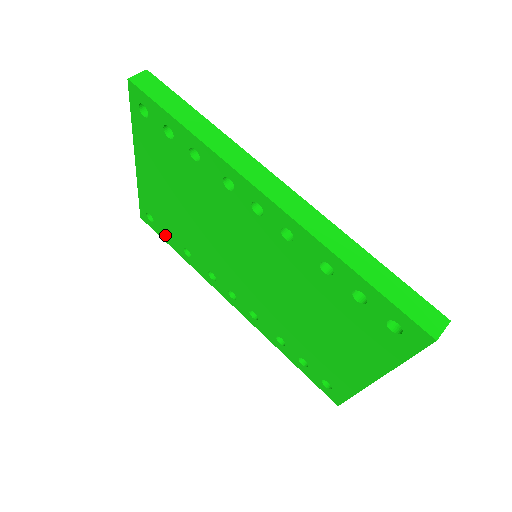
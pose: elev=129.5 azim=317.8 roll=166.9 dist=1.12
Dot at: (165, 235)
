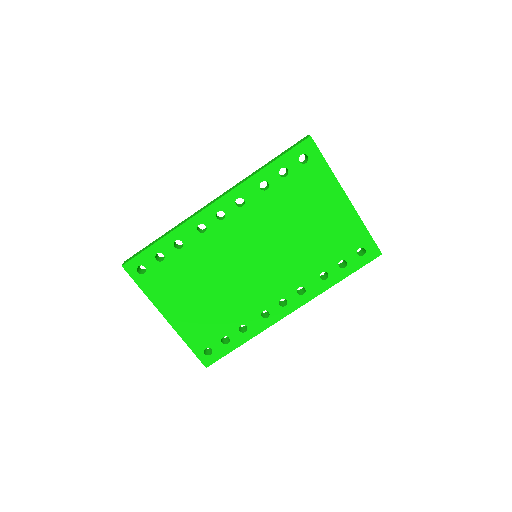
Dot at: (225, 346)
